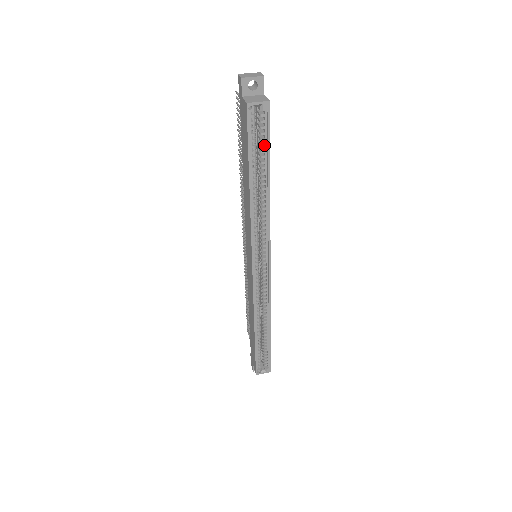
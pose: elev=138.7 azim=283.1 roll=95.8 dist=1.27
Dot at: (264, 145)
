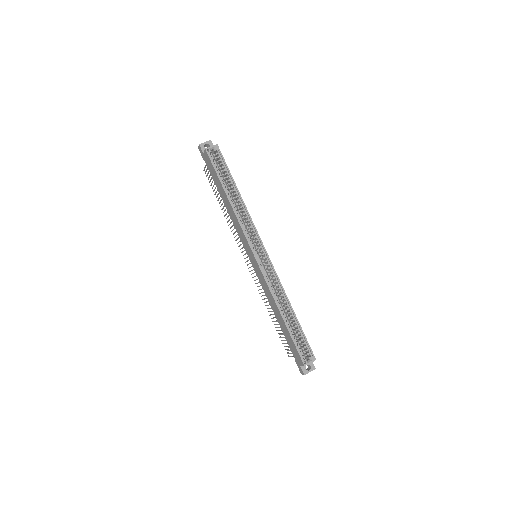
Dot at: (225, 170)
